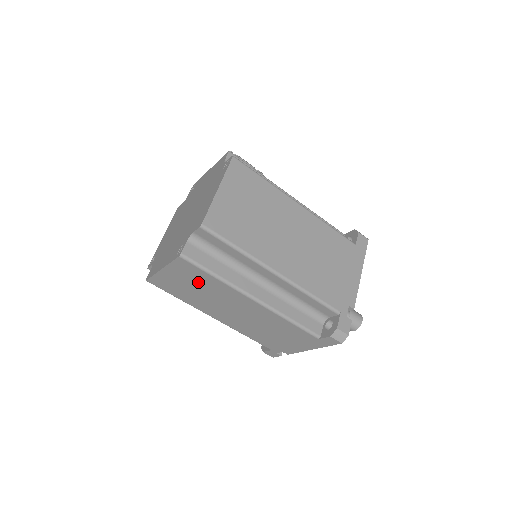
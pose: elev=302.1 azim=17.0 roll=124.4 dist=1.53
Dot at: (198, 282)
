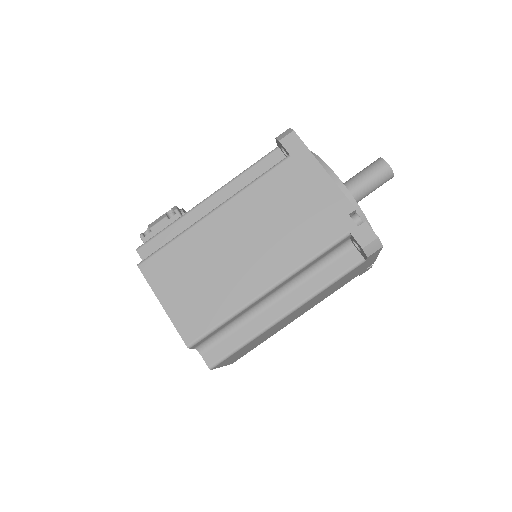
Dot at: (247, 347)
